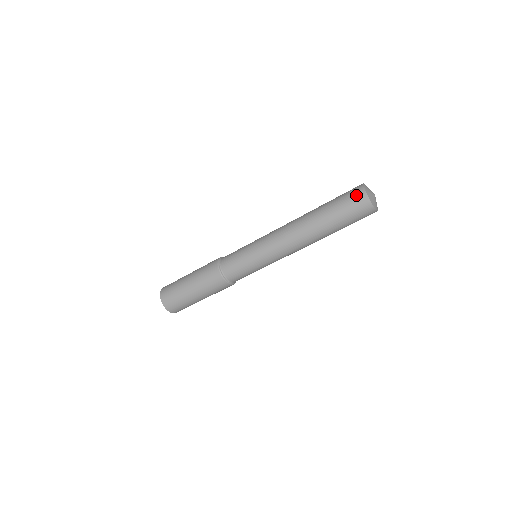
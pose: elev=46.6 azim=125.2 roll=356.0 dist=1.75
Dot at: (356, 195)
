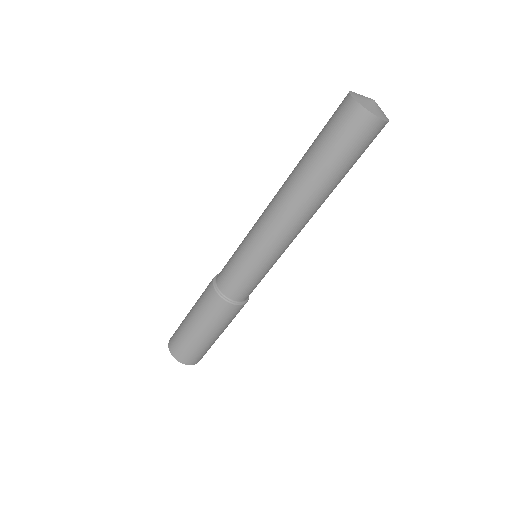
Dot at: (344, 112)
